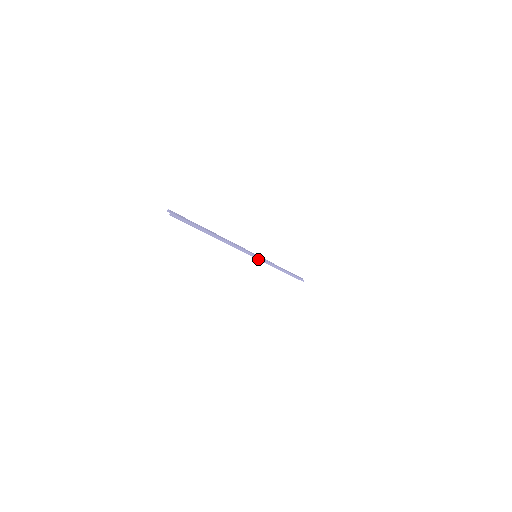
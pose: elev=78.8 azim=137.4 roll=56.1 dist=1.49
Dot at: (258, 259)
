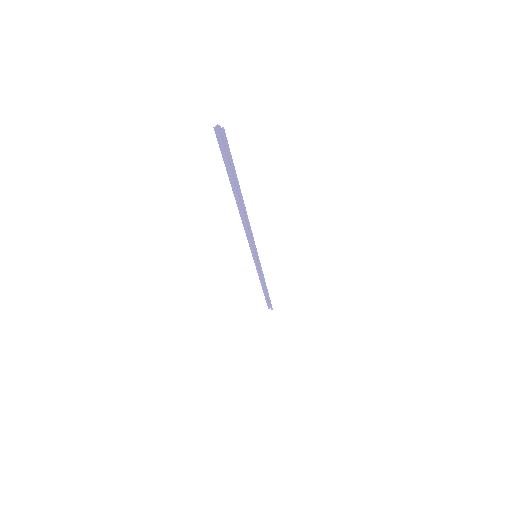
Dot at: (258, 261)
